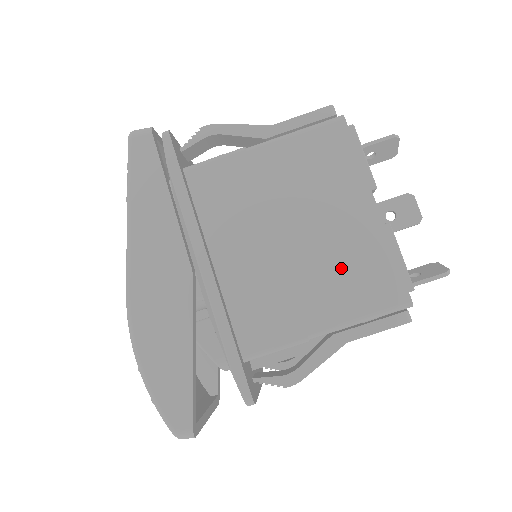
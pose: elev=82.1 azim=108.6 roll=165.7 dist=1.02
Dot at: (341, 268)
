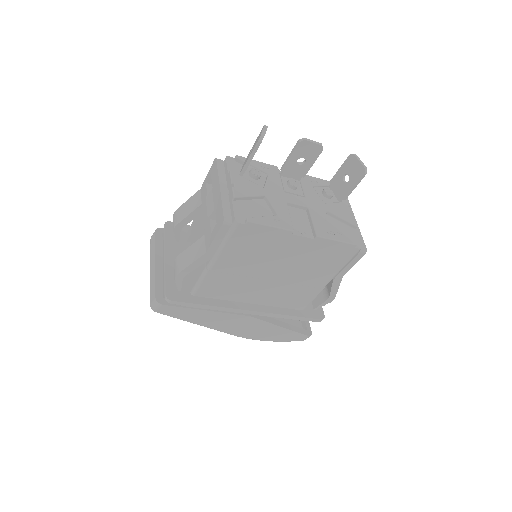
Dot at: (312, 265)
